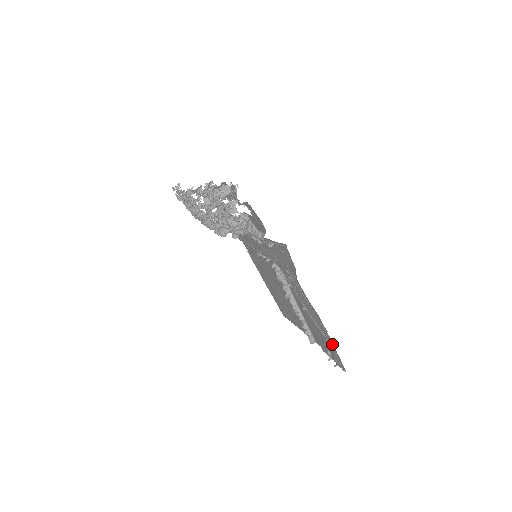
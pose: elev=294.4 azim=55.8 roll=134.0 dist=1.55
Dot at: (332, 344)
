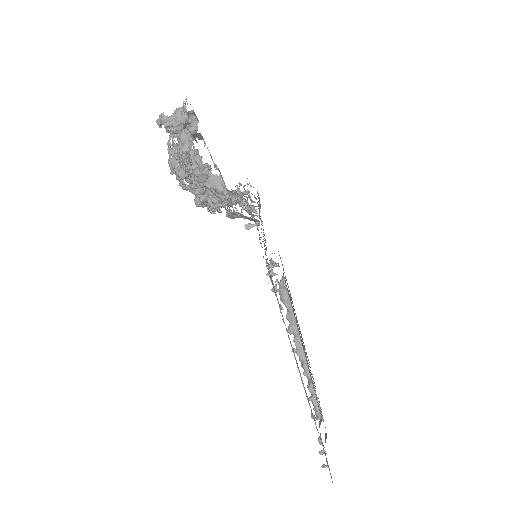
Dot at: occluded
